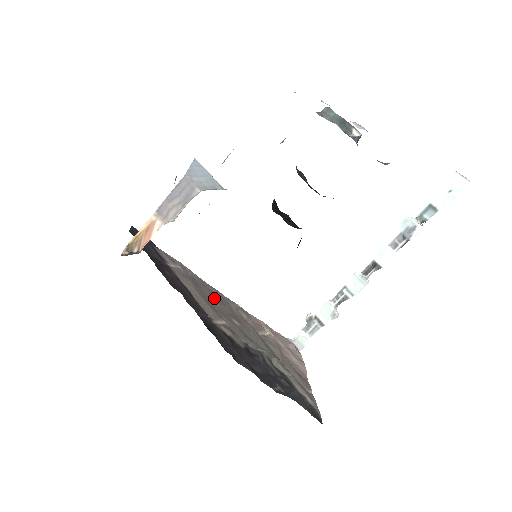
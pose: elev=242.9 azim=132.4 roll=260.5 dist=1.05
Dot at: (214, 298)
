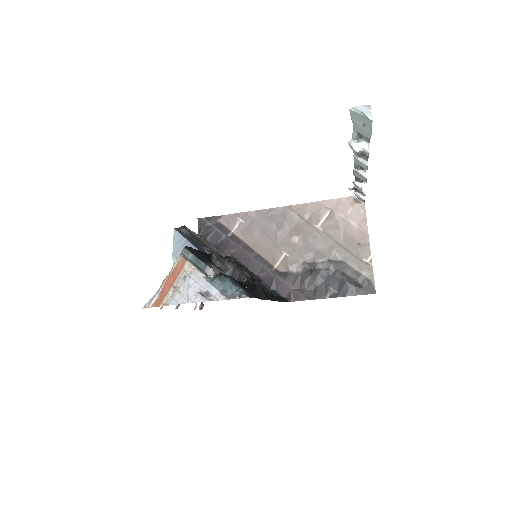
Dot at: (273, 228)
